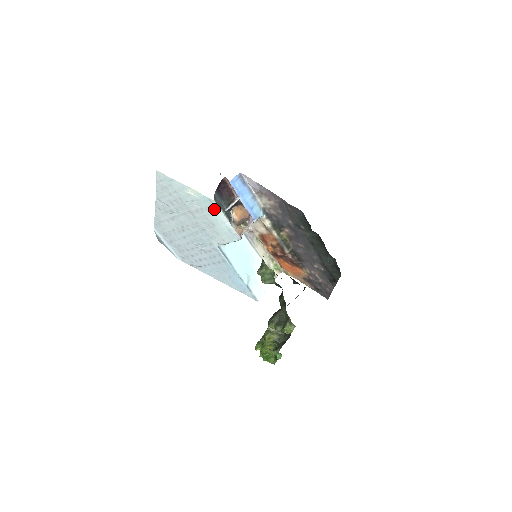
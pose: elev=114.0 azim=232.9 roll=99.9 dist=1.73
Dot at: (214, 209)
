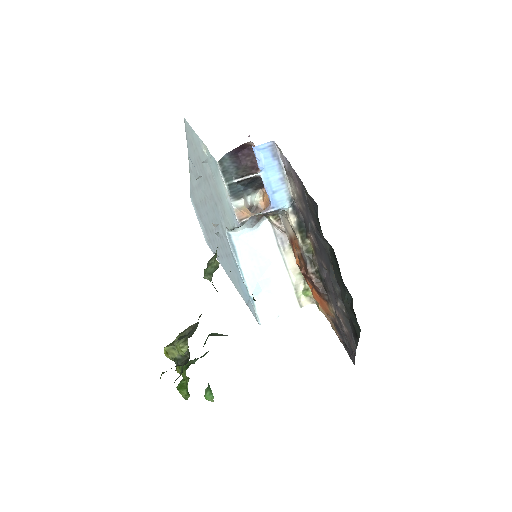
Dot at: (219, 175)
